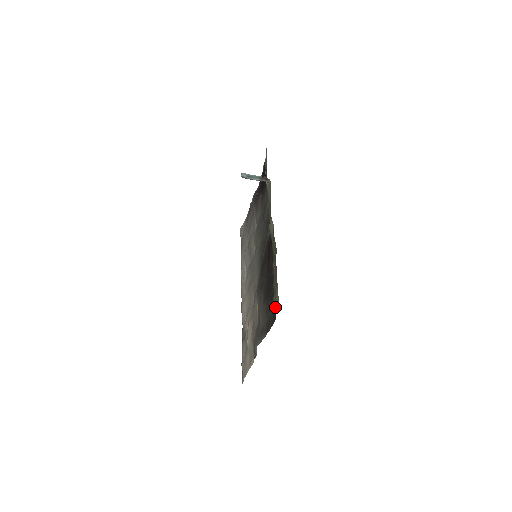
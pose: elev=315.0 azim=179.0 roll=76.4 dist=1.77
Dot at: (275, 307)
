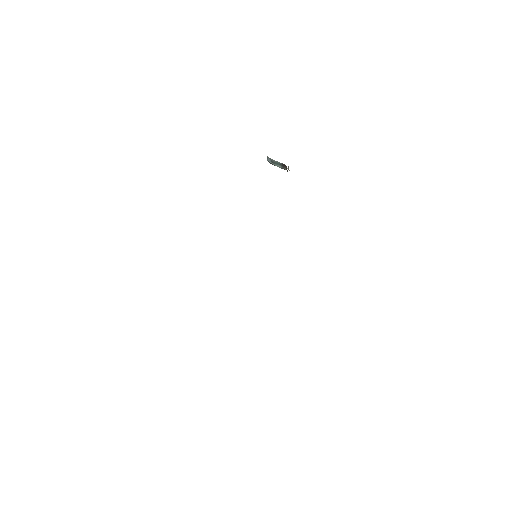
Dot at: occluded
